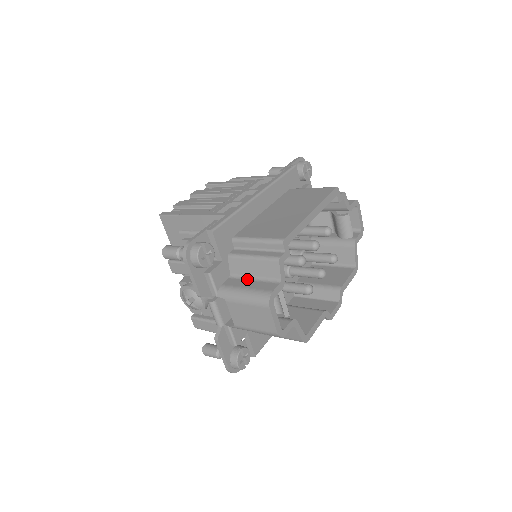
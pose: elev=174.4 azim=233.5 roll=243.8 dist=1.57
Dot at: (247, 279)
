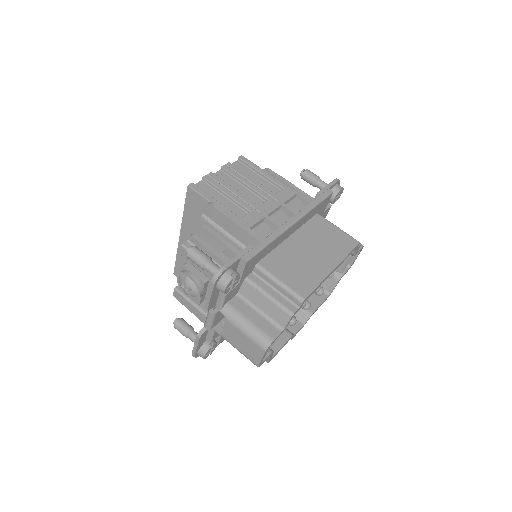
Dot at: (253, 308)
